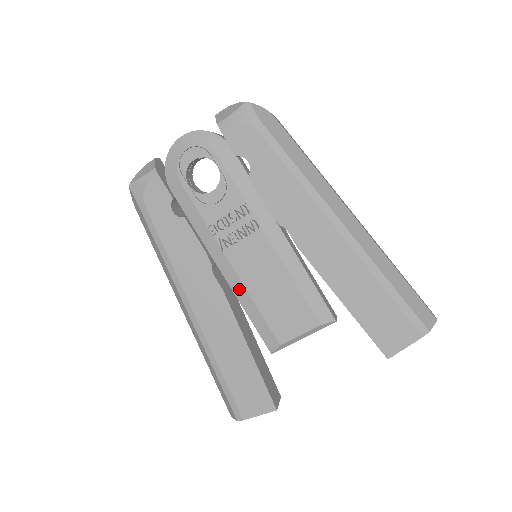
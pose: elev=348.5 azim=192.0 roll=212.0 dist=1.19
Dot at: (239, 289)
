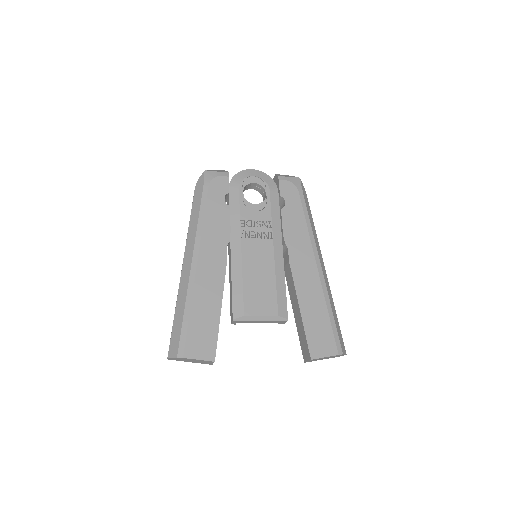
Dot at: (237, 266)
